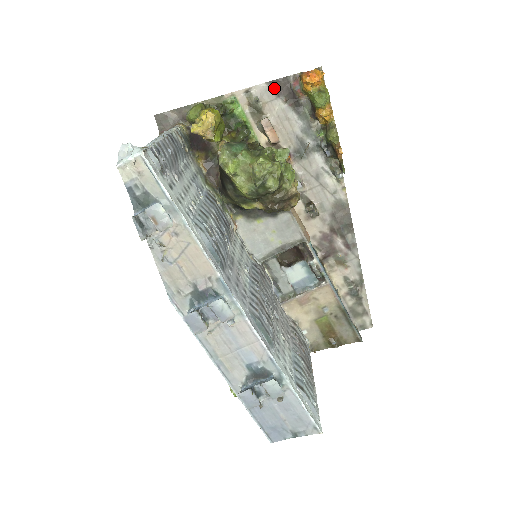
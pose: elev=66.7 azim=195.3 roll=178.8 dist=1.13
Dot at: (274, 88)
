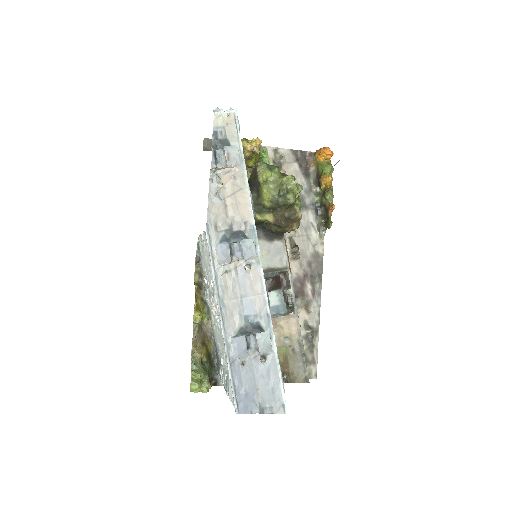
Dot at: (294, 155)
